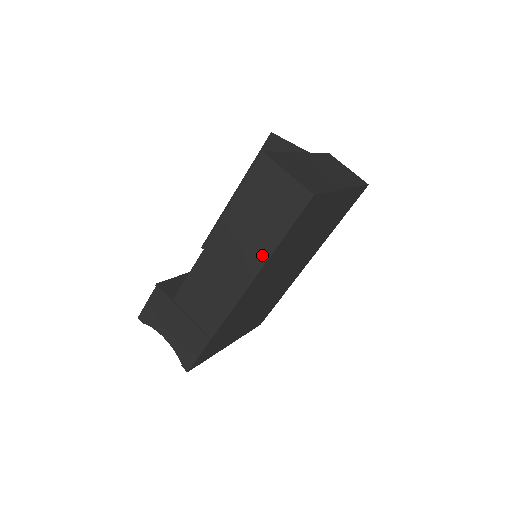
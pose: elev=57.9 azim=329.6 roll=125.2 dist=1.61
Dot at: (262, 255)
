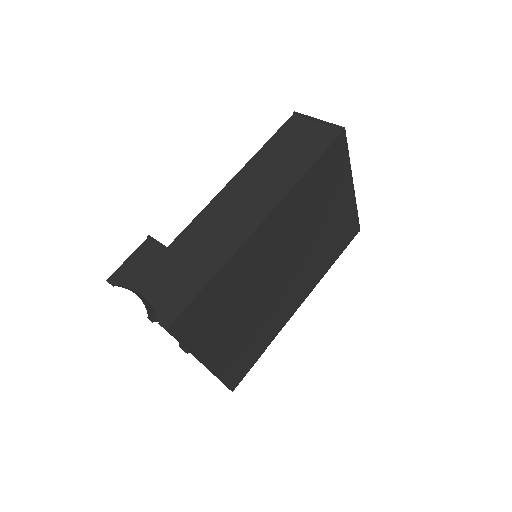
Dot at: (290, 181)
